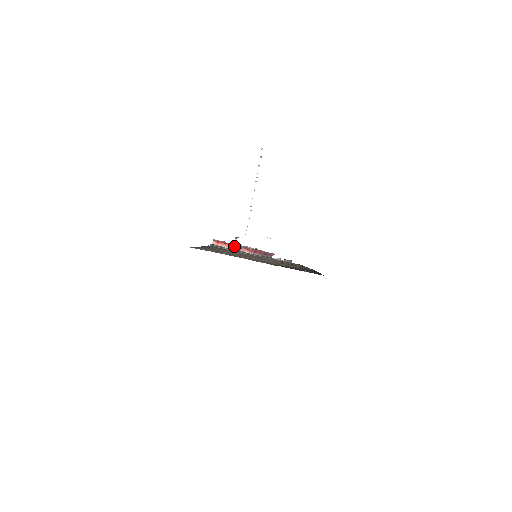
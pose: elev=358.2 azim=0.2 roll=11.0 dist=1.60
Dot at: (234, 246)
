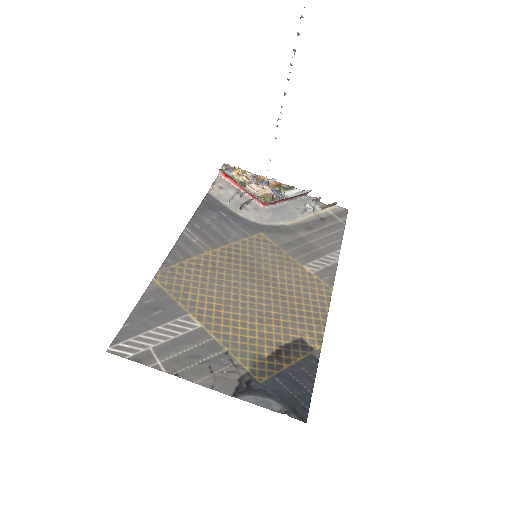
Dot at: (245, 190)
